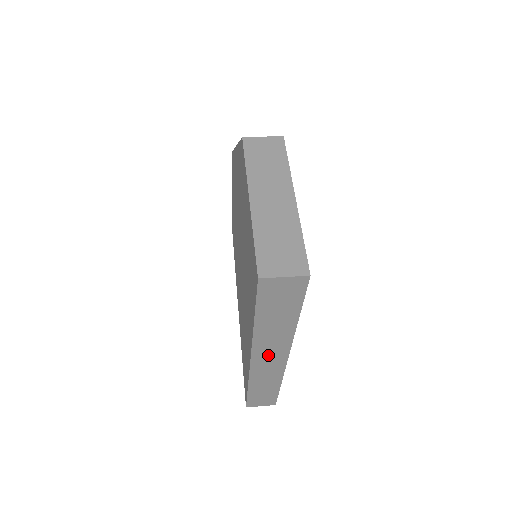
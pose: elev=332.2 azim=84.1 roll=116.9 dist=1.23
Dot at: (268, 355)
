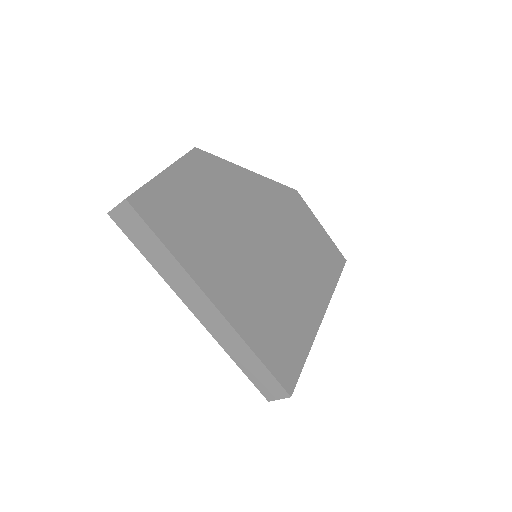
Dot at: (197, 303)
